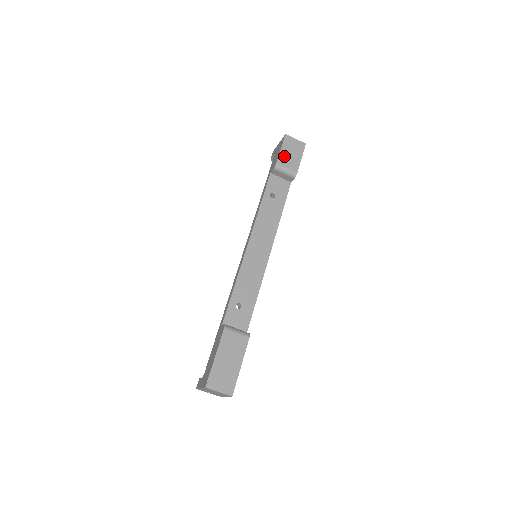
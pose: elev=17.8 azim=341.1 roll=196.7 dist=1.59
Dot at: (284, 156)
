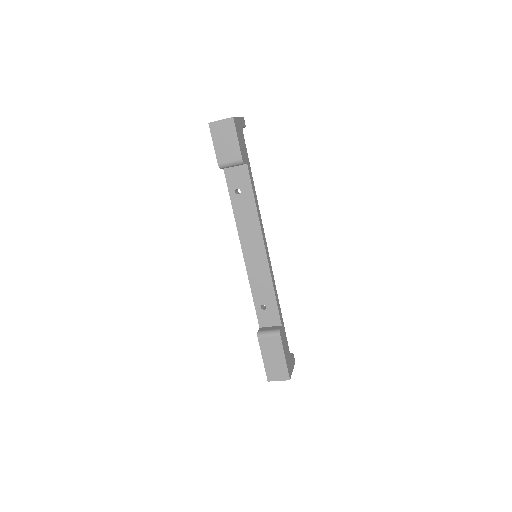
Dot at: (220, 151)
